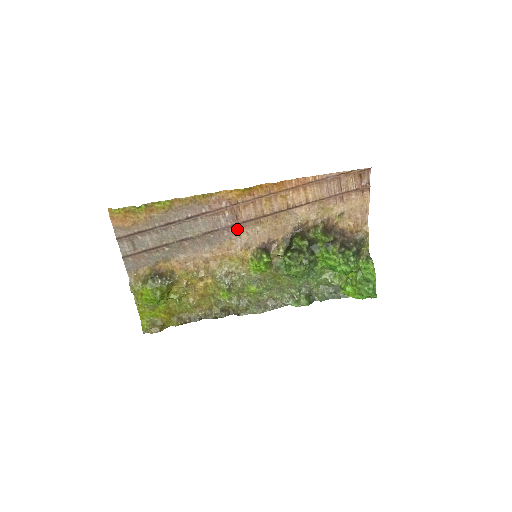
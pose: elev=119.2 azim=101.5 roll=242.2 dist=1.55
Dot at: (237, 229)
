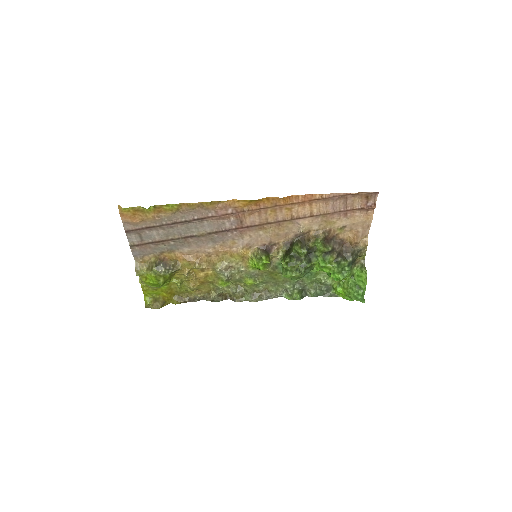
Dot at: (240, 232)
